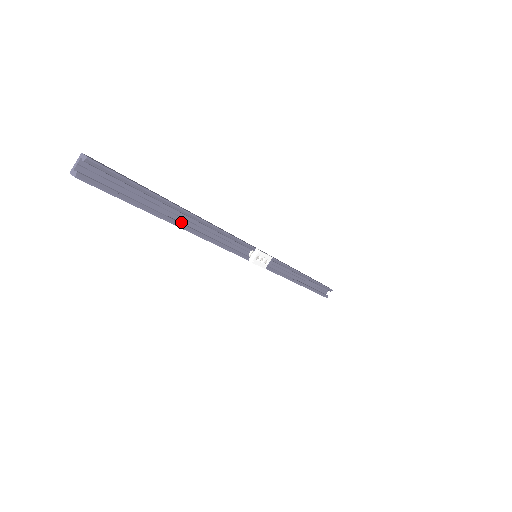
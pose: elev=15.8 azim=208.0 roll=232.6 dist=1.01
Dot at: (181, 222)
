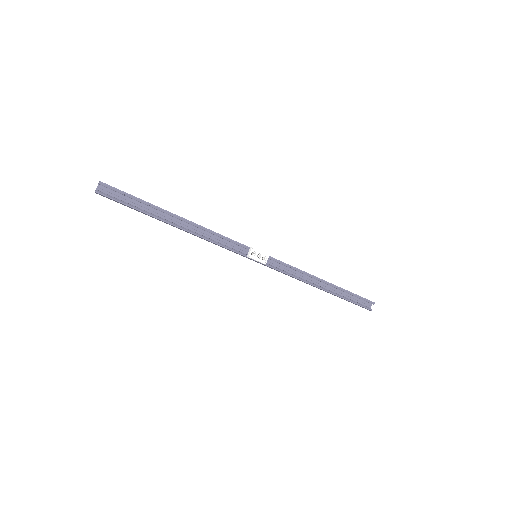
Dot at: (176, 224)
